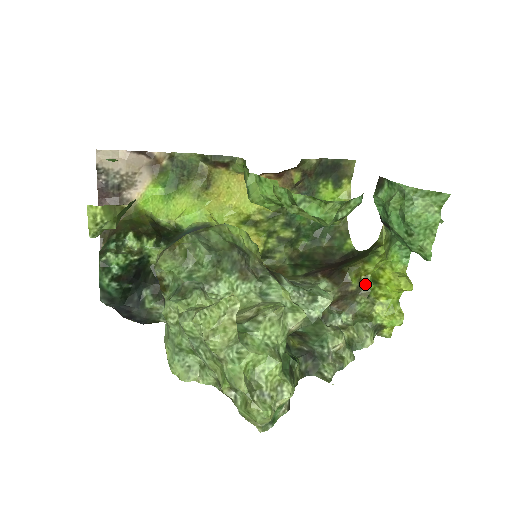
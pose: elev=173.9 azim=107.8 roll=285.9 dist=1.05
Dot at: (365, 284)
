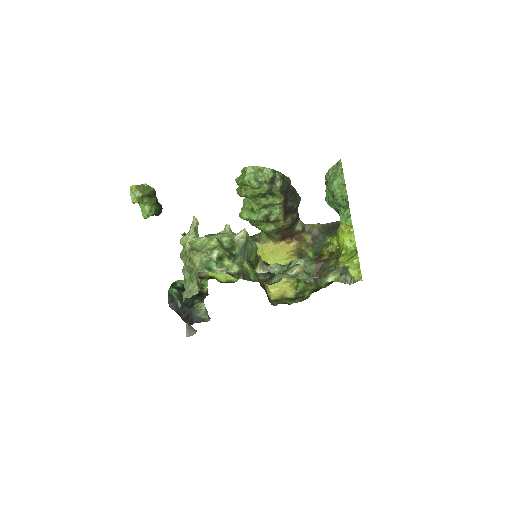
Dot at: (335, 253)
